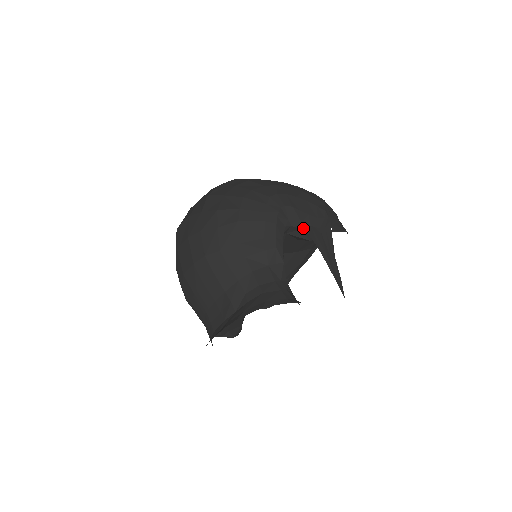
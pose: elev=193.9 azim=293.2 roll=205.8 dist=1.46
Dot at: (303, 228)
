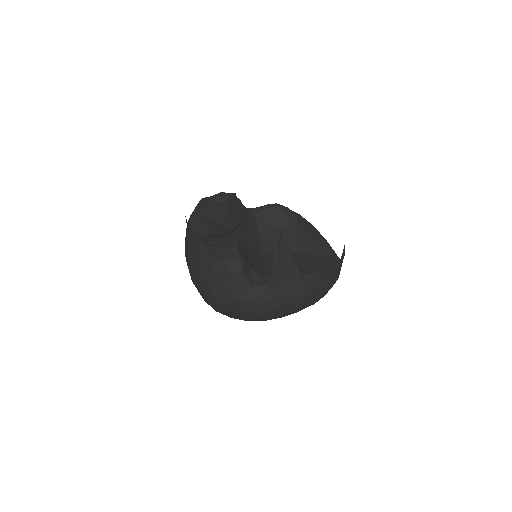
Dot at: (262, 207)
